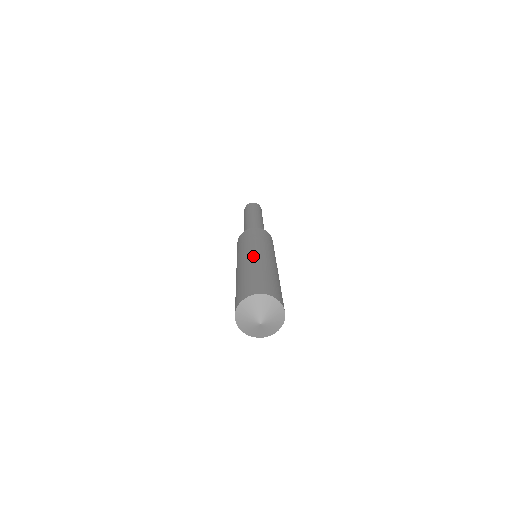
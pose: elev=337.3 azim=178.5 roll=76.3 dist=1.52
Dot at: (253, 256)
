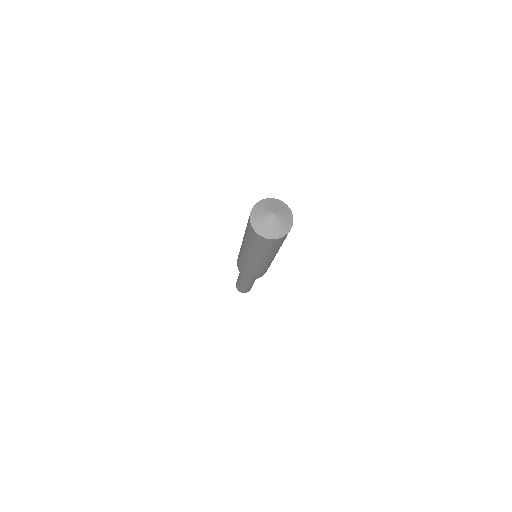
Dot at: occluded
